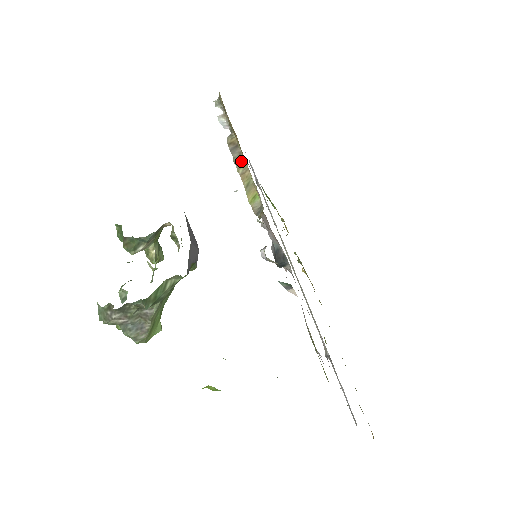
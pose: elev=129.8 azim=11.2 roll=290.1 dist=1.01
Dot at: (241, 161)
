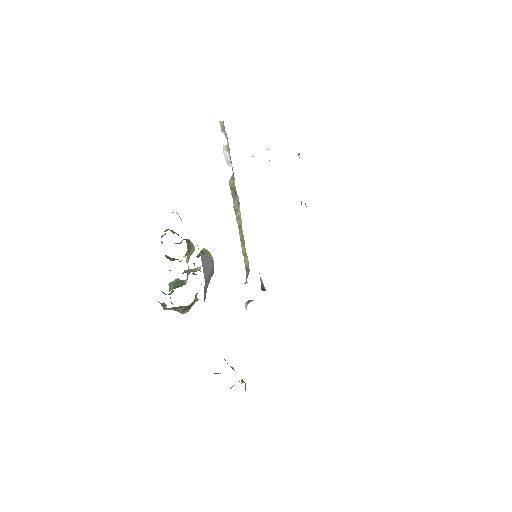
Dot at: (238, 214)
